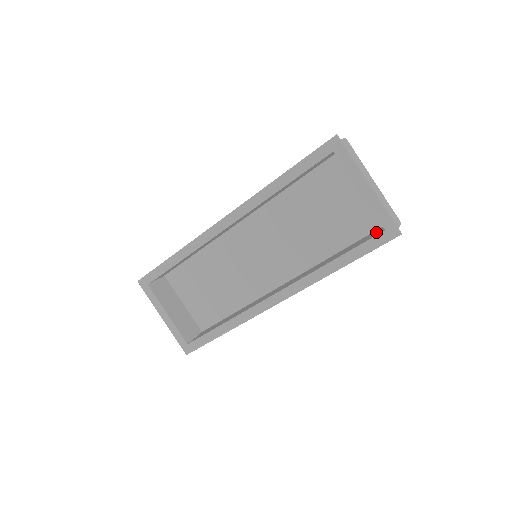
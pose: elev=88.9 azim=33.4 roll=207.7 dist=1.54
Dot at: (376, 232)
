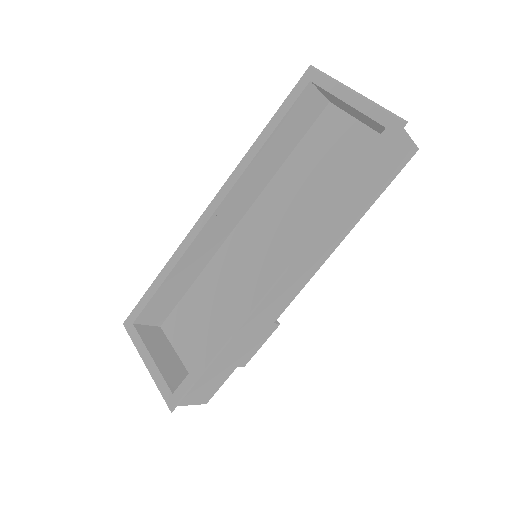
Dot at: occluded
